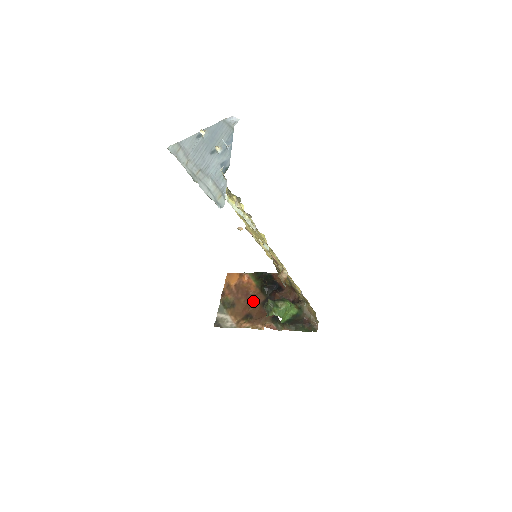
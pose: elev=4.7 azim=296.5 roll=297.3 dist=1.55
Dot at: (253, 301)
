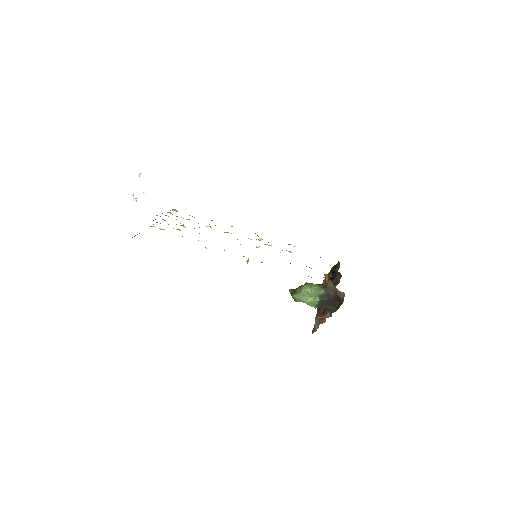
Dot at: occluded
